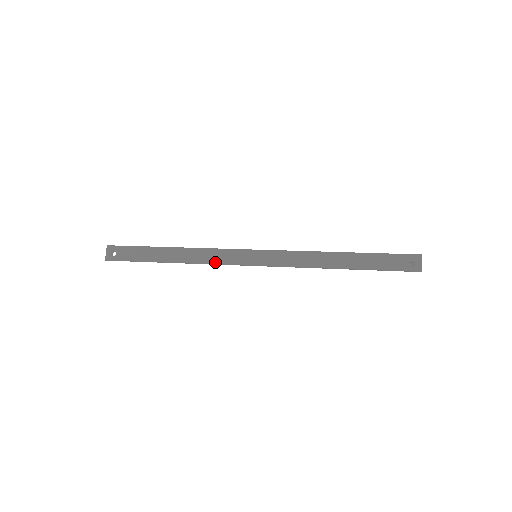
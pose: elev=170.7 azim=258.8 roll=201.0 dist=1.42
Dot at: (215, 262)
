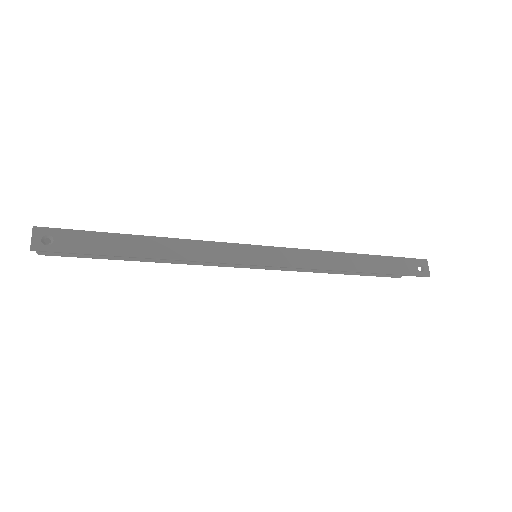
Dot at: (215, 259)
